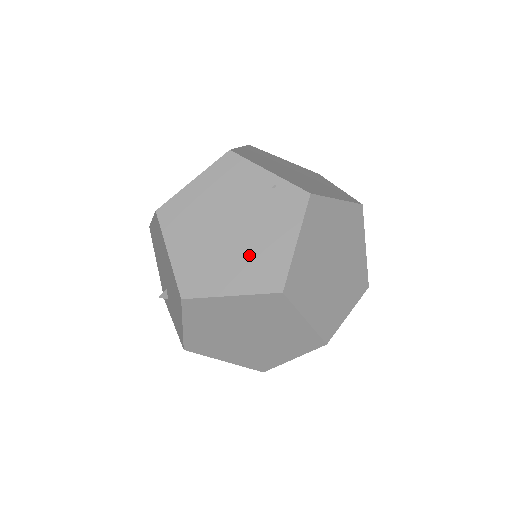
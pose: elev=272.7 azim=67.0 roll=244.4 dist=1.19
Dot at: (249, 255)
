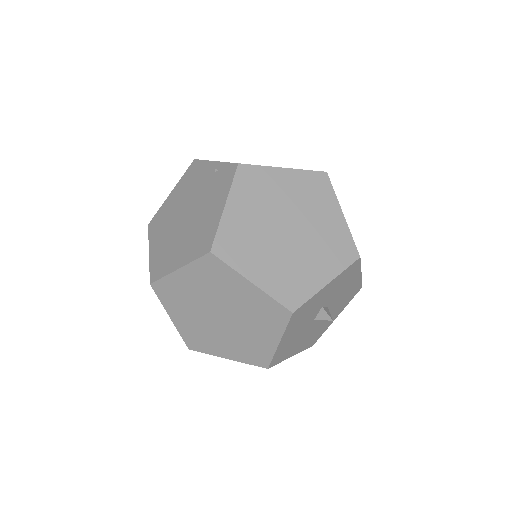
Dot at: (194, 231)
